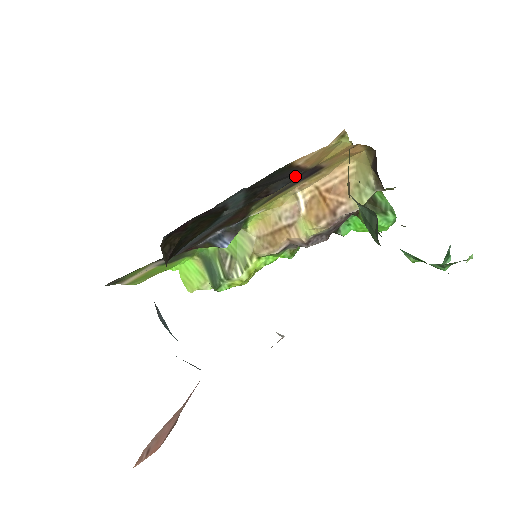
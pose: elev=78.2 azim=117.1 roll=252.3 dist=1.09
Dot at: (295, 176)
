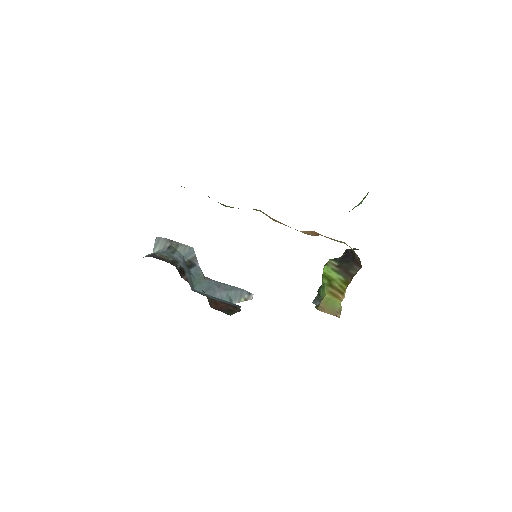
Dot at: occluded
